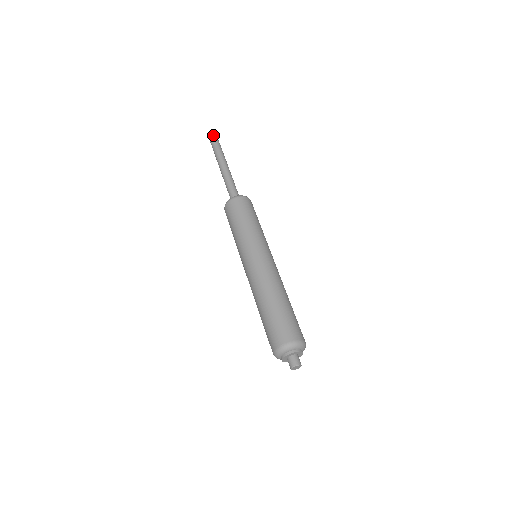
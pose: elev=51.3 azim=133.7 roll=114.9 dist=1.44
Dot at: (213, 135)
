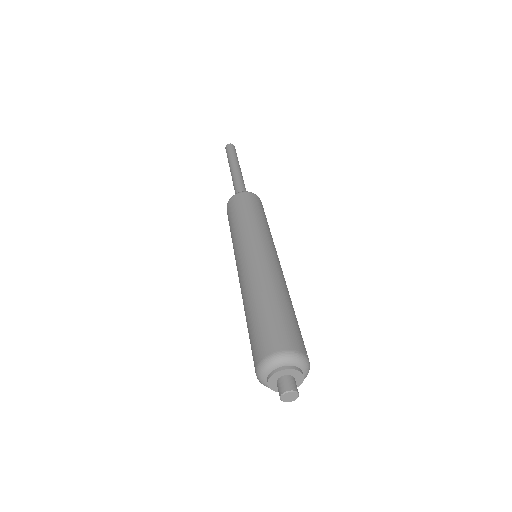
Dot at: occluded
